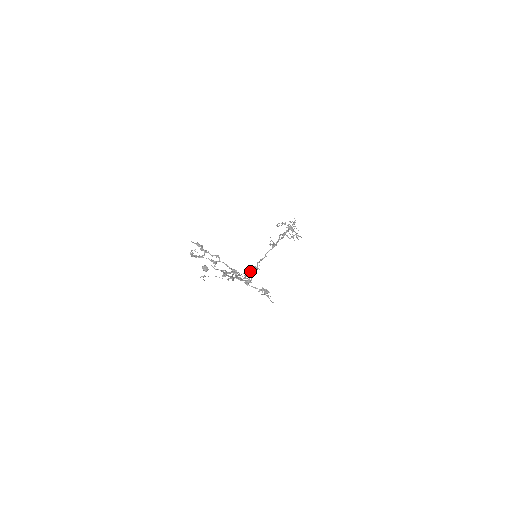
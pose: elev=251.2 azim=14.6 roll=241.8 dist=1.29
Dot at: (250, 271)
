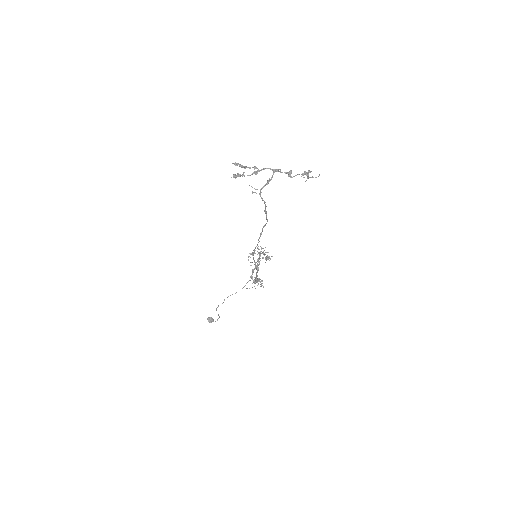
Dot at: occluded
